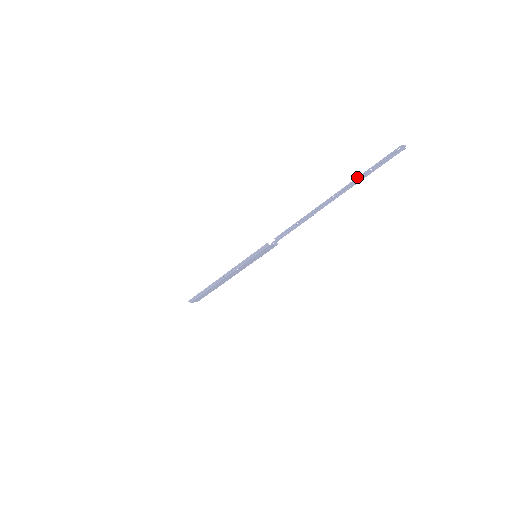
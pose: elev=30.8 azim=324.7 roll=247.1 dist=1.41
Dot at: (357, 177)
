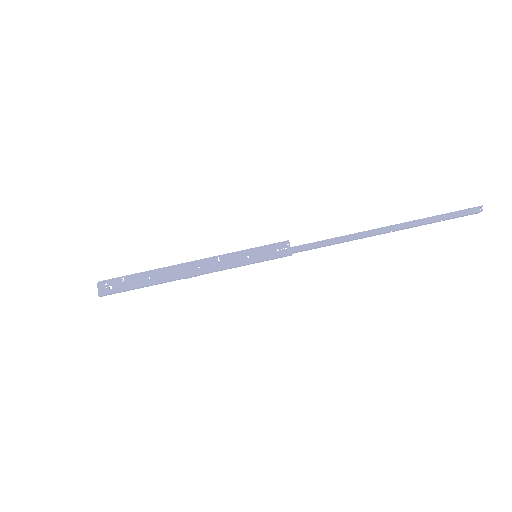
Dot at: (424, 224)
